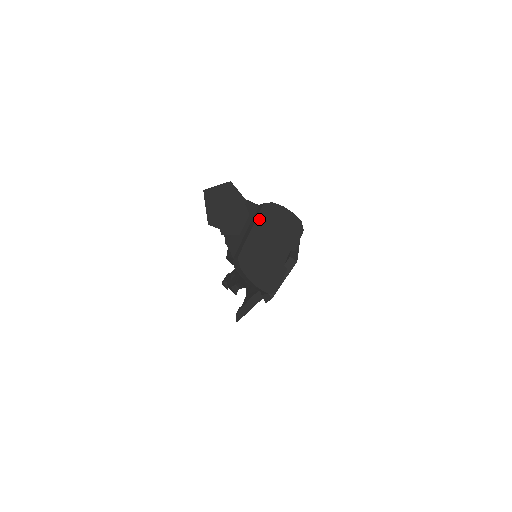
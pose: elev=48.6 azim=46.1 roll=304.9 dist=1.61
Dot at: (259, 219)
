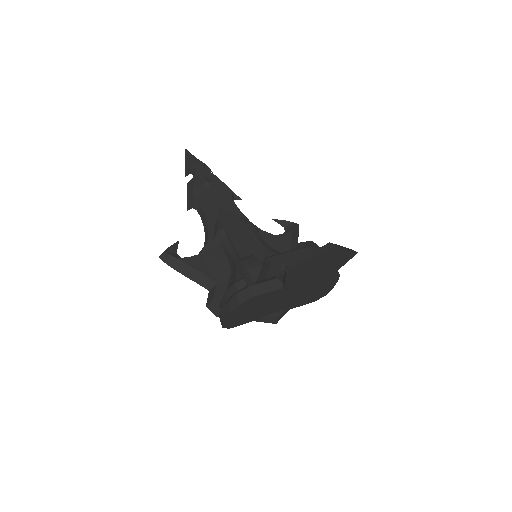
Dot at: (313, 280)
